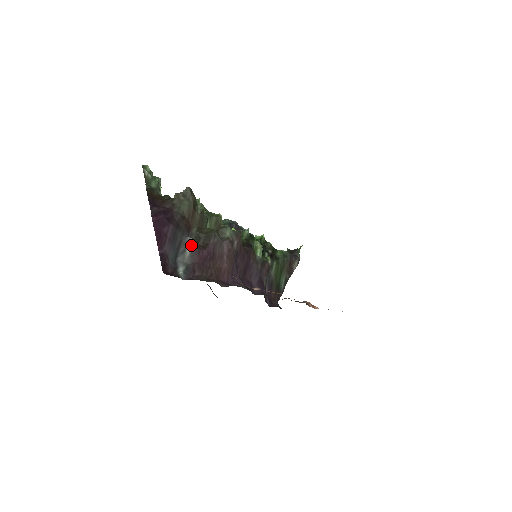
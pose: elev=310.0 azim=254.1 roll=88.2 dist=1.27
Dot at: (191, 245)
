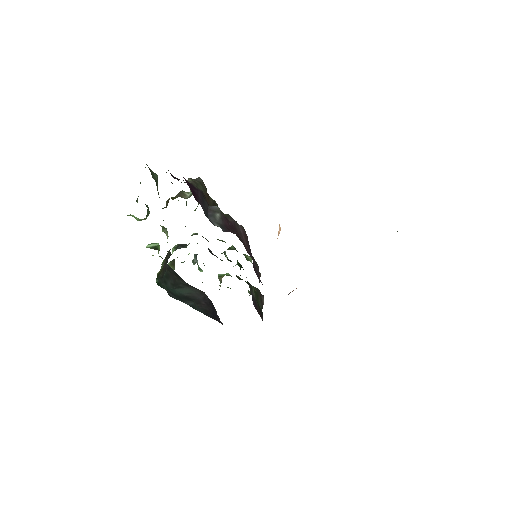
Dot at: (219, 212)
